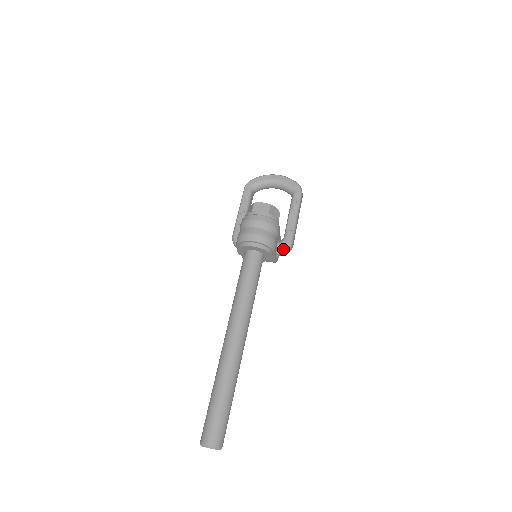
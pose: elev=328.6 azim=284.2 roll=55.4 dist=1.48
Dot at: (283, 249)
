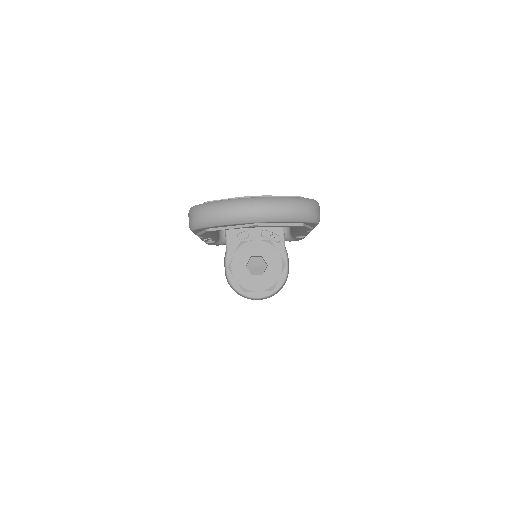
Dot at: occluded
